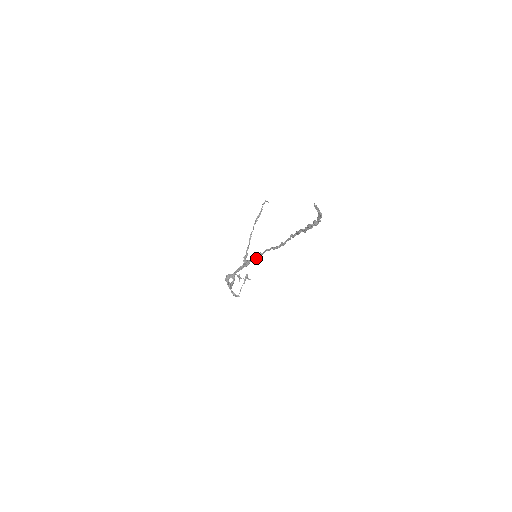
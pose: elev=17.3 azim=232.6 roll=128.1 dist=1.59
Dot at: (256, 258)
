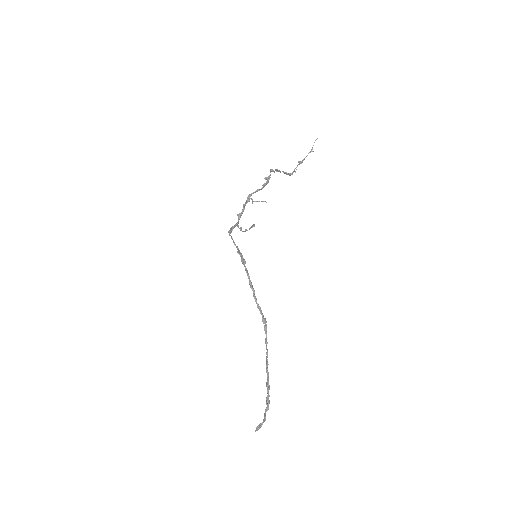
Dot at: (249, 279)
